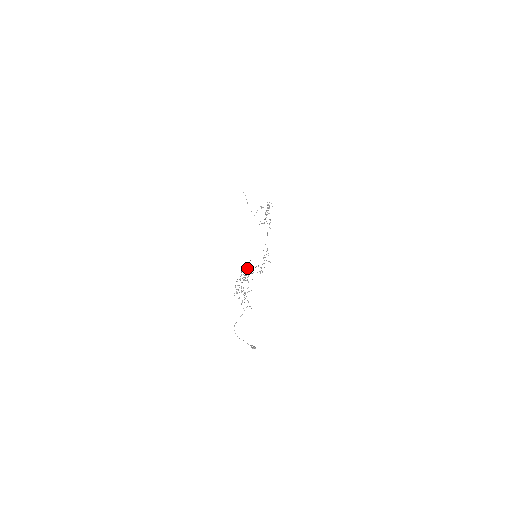
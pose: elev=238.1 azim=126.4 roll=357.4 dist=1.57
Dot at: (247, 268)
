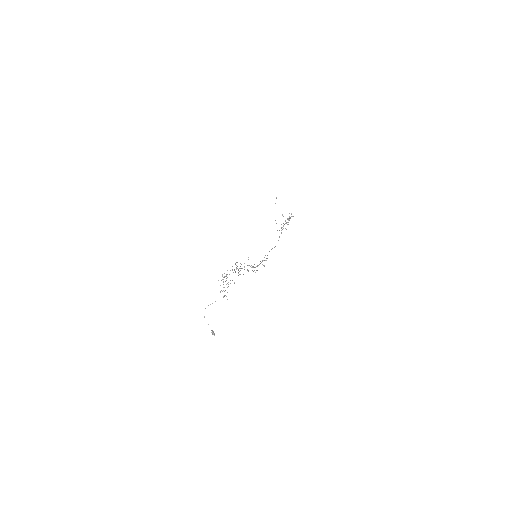
Dot at: occluded
